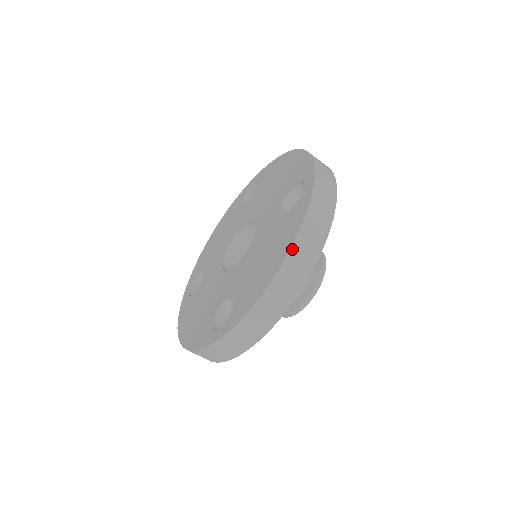
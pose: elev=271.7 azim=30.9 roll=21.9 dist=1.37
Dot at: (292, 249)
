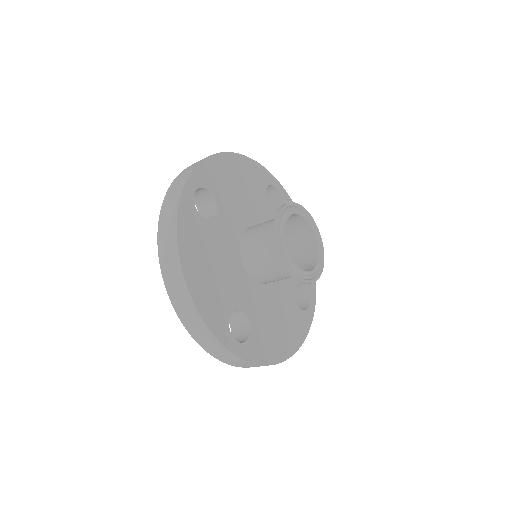
Dot at: (161, 263)
